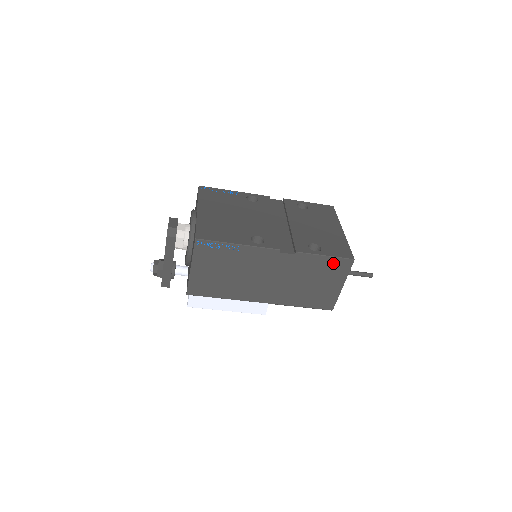
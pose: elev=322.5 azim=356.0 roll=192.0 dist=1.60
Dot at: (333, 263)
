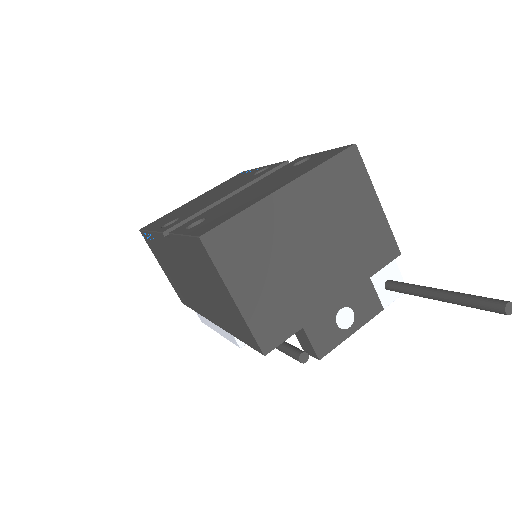
Dot at: (195, 248)
